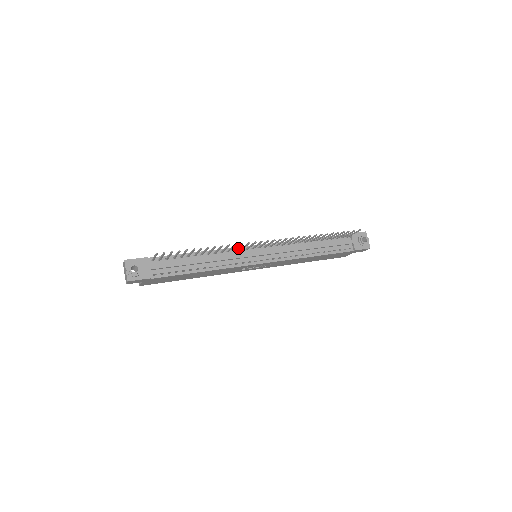
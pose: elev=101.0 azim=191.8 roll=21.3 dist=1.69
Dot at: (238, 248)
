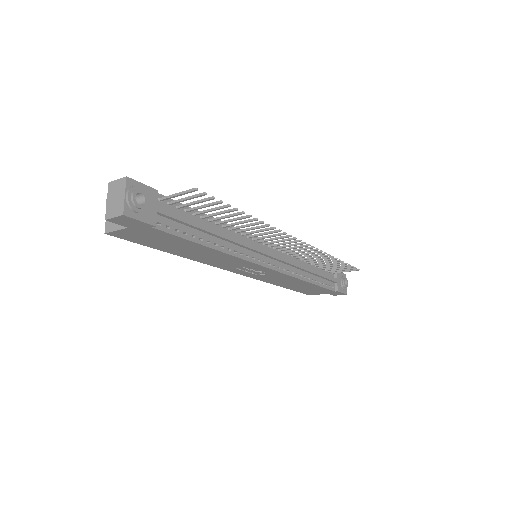
Dot at: occluded
